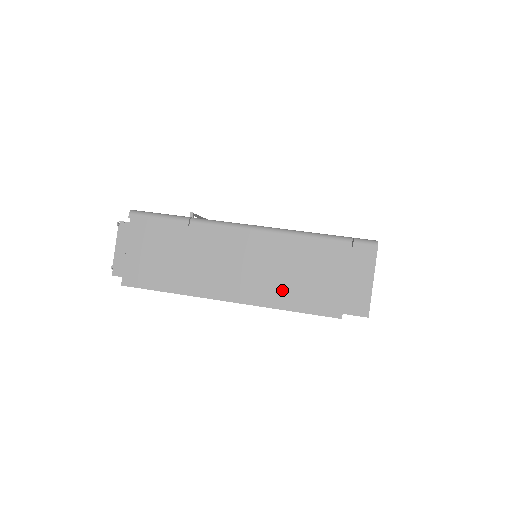
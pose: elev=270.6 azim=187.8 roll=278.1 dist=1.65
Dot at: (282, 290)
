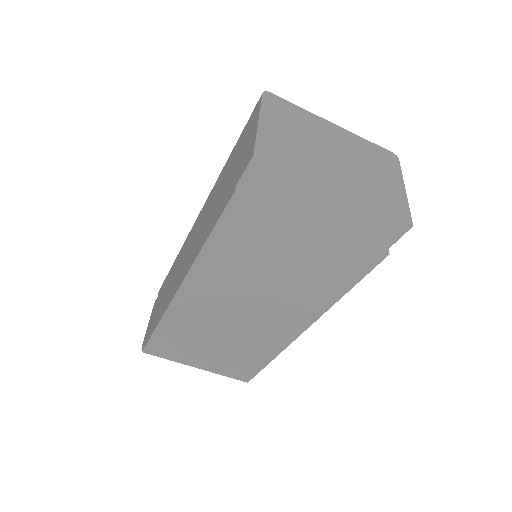
Dot at: (205, 231)
